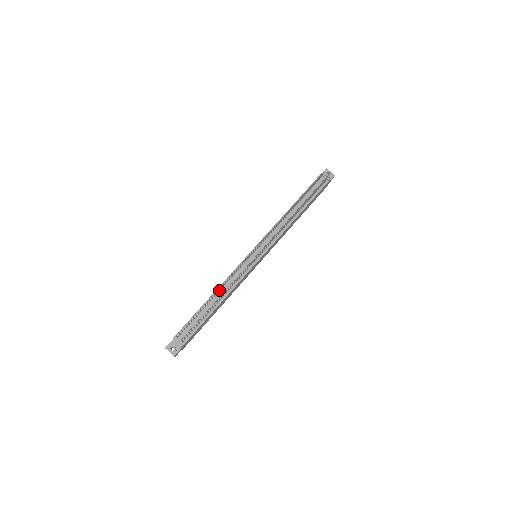
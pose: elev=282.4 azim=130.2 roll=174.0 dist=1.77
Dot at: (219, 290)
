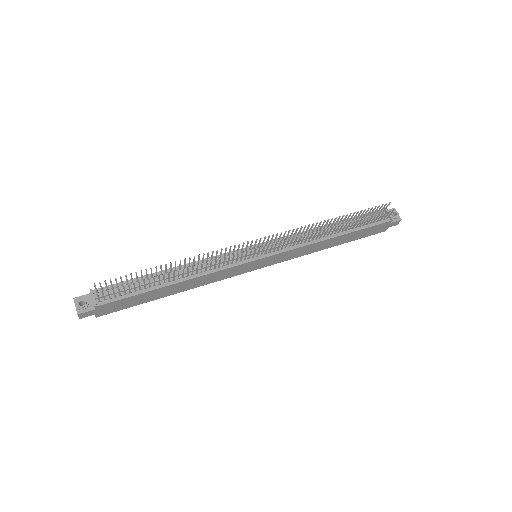
Dot at: (186, 267)
